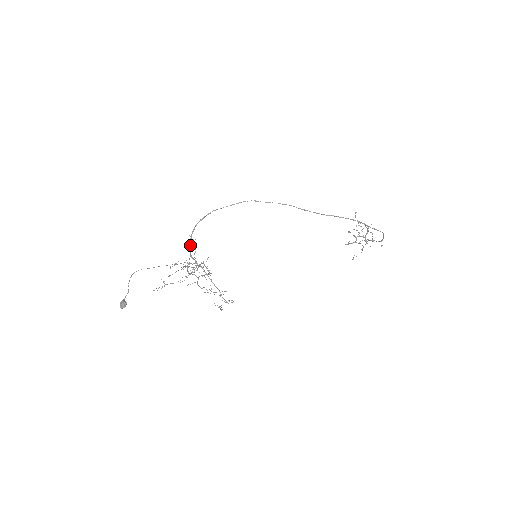
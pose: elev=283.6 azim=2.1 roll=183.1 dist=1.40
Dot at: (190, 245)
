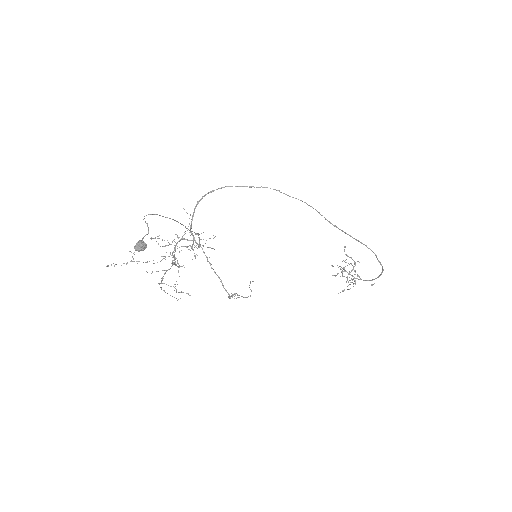
Dot at: (193, 216)
